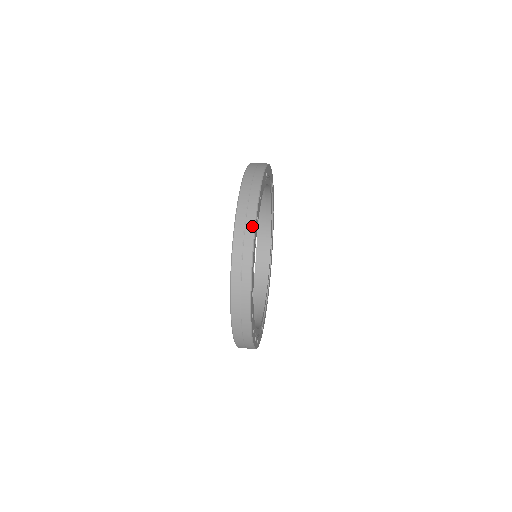
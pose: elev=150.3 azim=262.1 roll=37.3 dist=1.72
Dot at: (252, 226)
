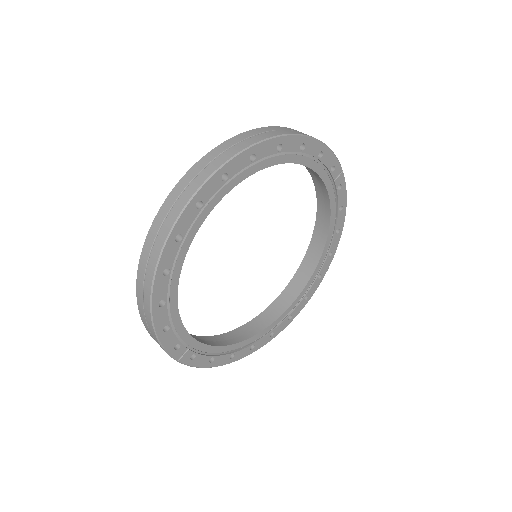
Dot at: (159, 344)
